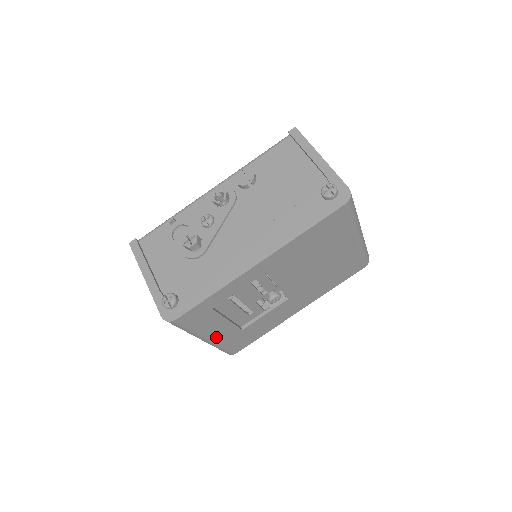
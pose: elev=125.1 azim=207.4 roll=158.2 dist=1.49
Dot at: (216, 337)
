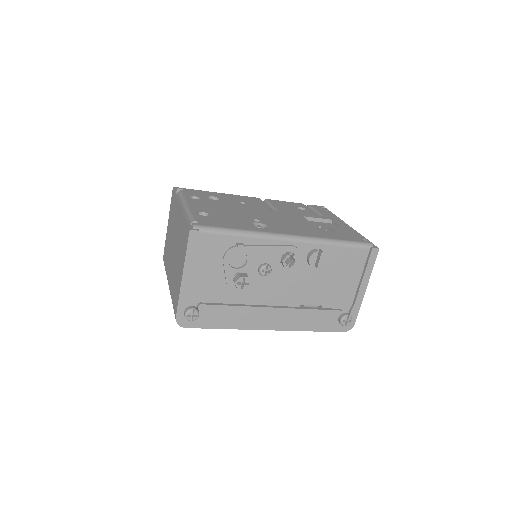
Dot at: occluded
